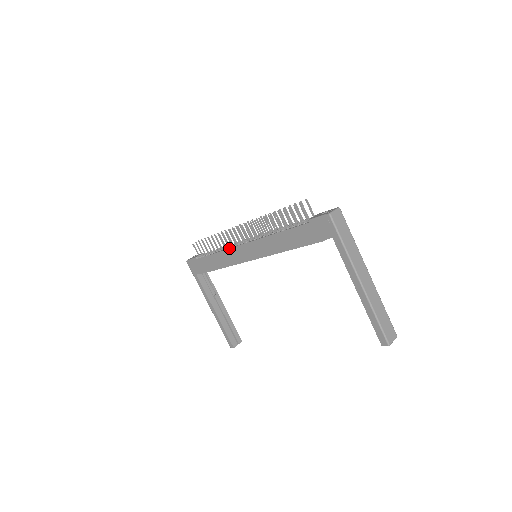
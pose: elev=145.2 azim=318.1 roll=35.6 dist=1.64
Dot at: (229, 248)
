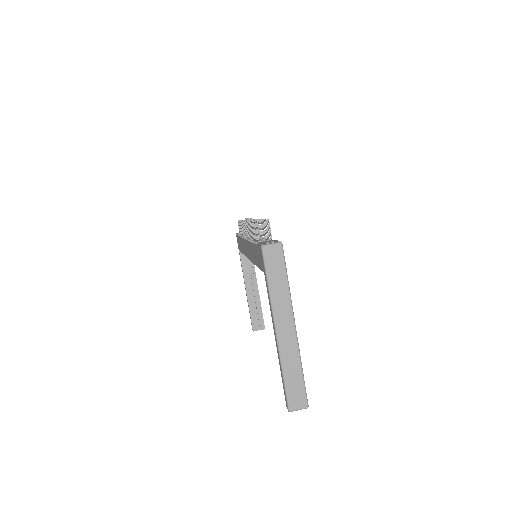
Dot at: (243, 238)
